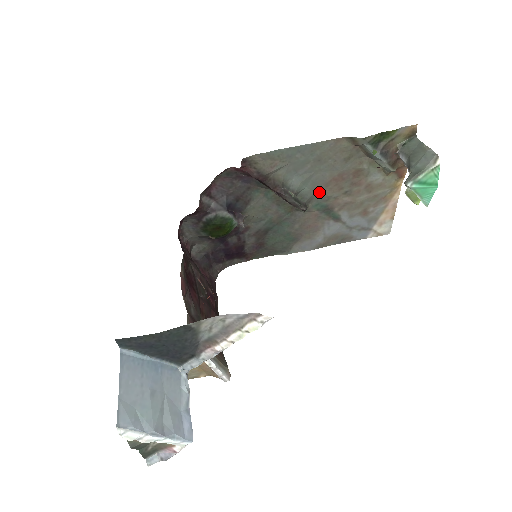
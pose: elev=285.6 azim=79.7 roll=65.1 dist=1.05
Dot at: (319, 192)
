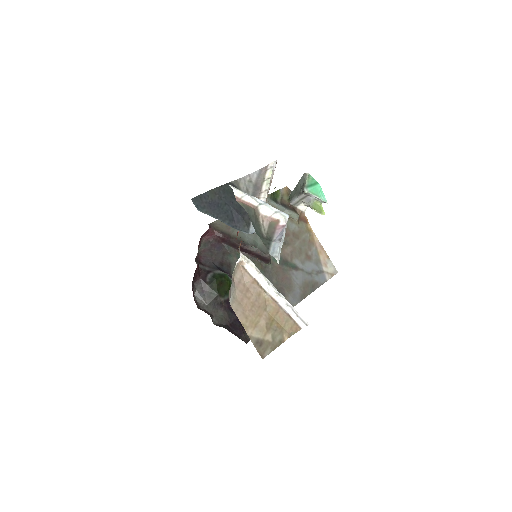
Dot at: occluded
